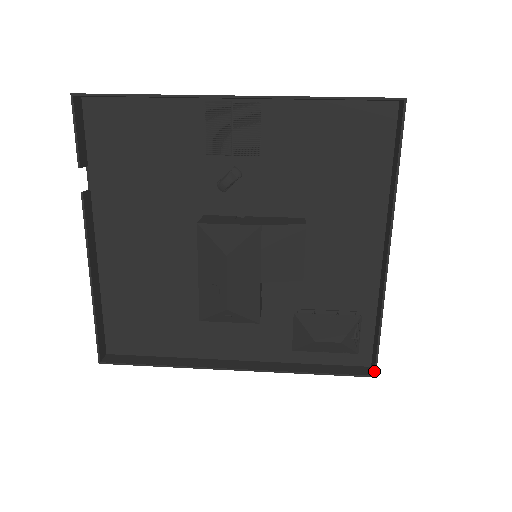
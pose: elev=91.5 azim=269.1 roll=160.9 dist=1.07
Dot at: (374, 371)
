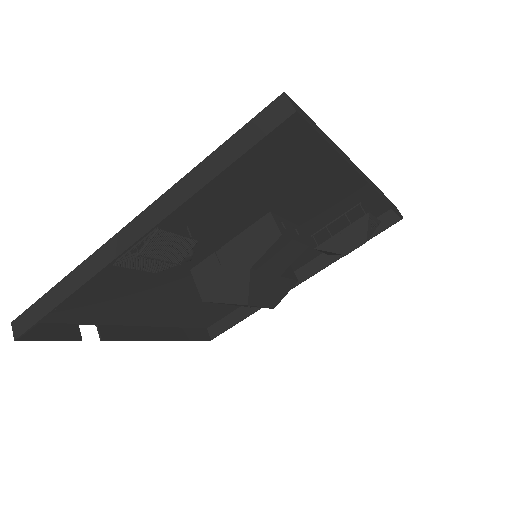
Dot at: (400, 218)
